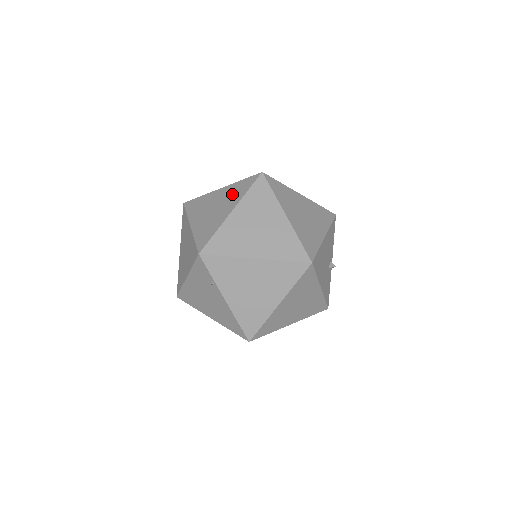
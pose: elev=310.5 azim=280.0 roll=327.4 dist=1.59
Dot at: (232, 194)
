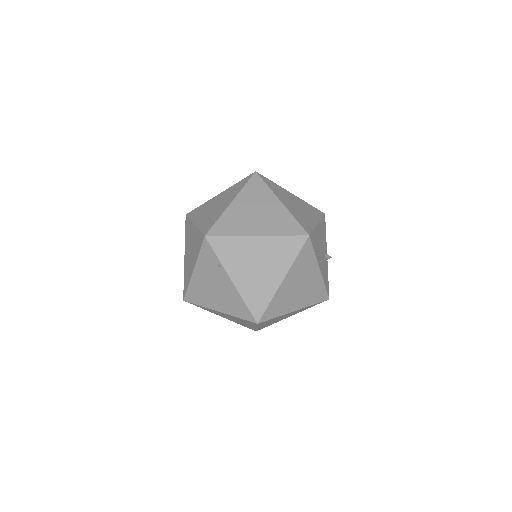
Dot at: (230, 192)
